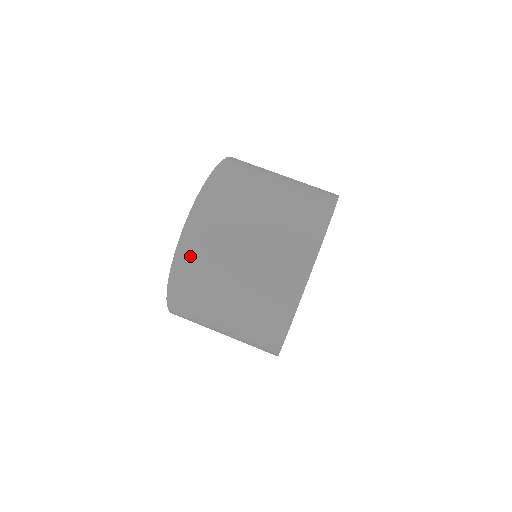
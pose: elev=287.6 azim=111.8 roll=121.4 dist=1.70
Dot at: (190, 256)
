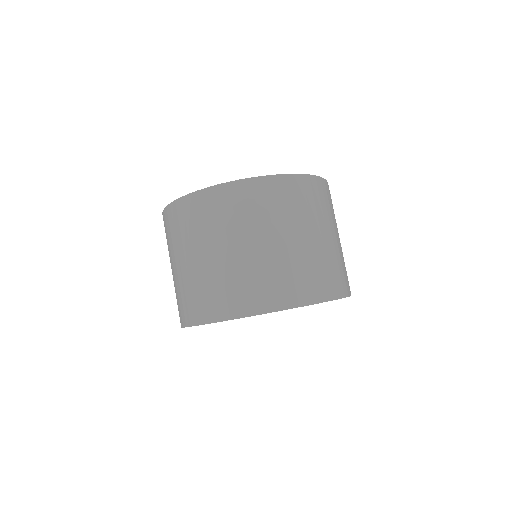
Dot at: (171, 218)
